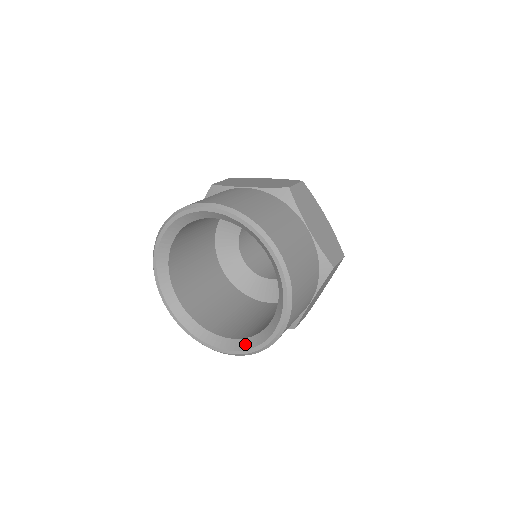
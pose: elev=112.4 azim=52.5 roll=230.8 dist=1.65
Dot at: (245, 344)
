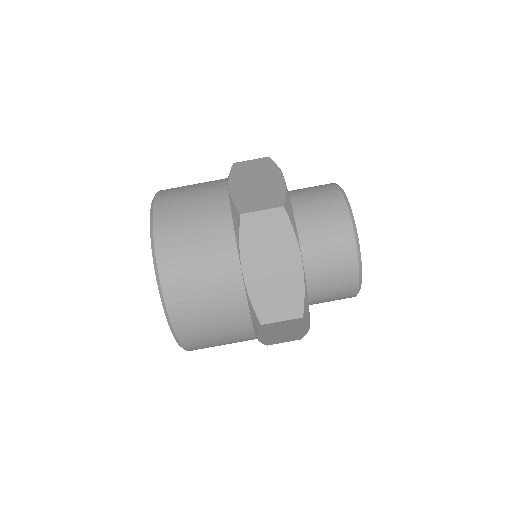
Dot at: occluded
